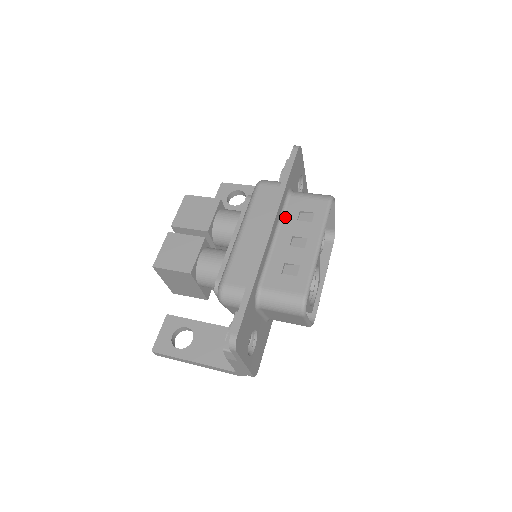
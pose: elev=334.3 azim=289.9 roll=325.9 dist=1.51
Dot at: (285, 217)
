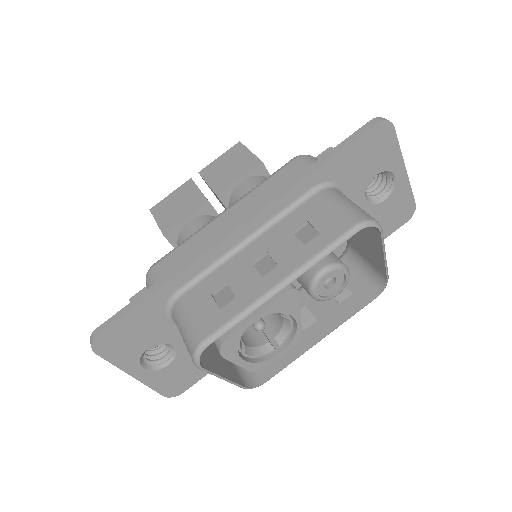
Dot at: (284, 220)
